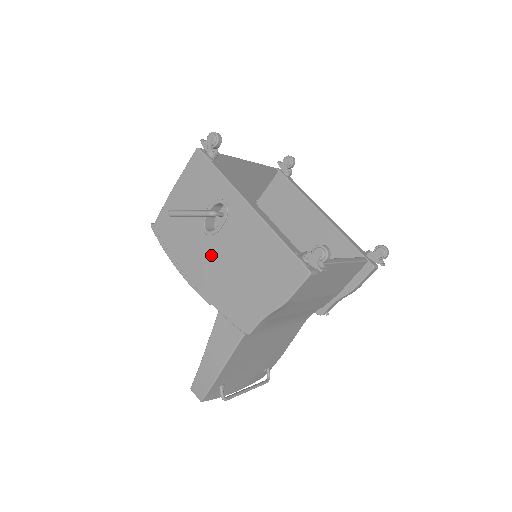
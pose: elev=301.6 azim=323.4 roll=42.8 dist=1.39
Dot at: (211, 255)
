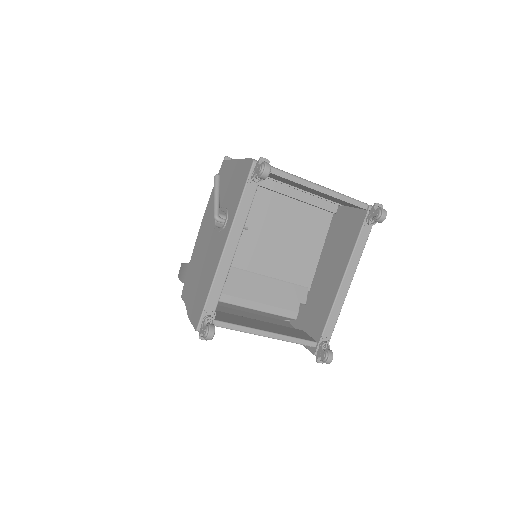
Dot at: (208, 234)
